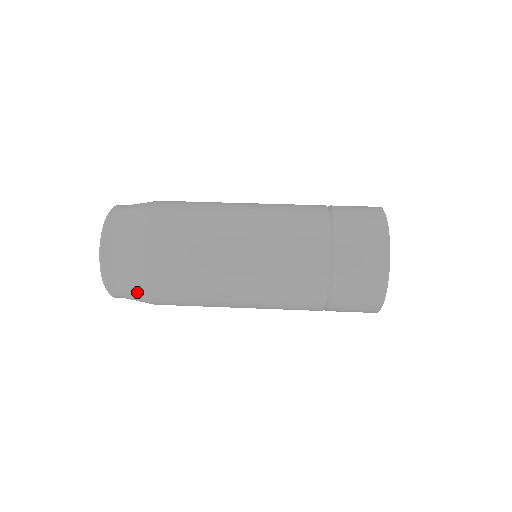
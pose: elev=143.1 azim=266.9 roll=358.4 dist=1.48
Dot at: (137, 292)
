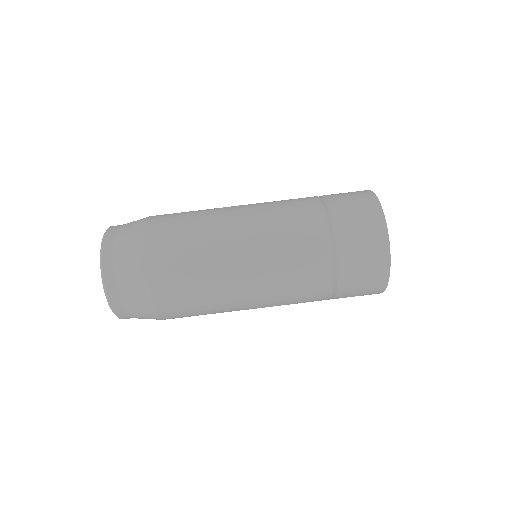
Dot at: occluded
